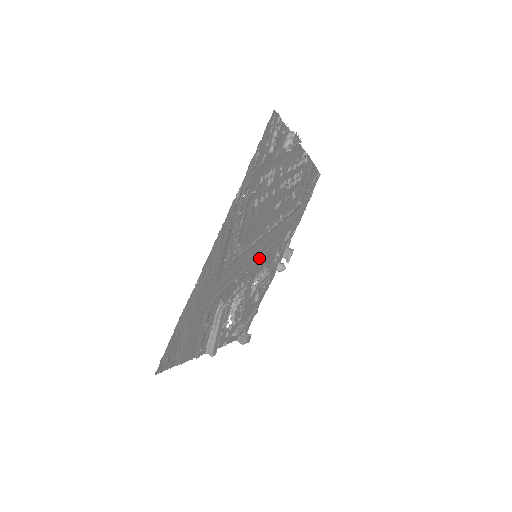
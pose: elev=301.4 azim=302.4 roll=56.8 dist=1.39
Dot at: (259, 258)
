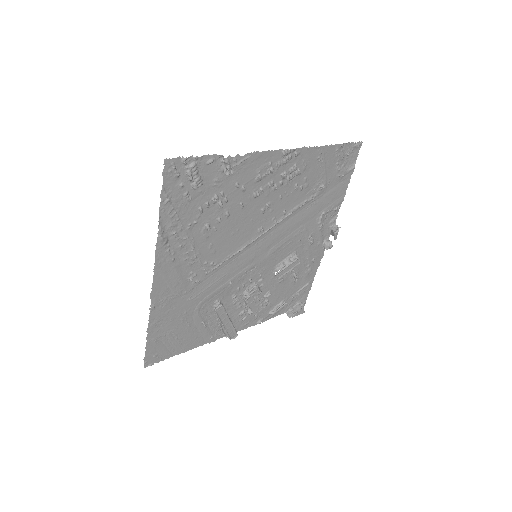
Dot at: (267, 254)
